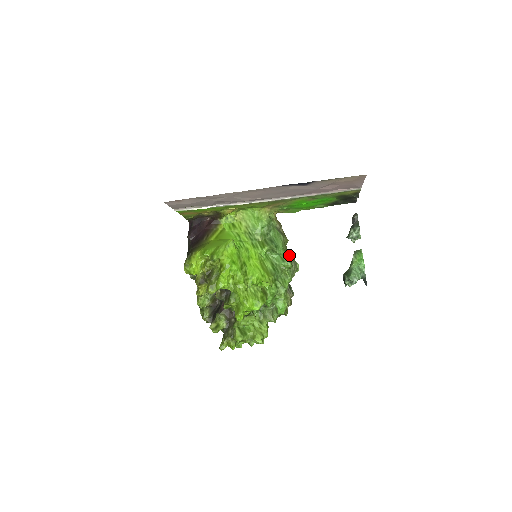
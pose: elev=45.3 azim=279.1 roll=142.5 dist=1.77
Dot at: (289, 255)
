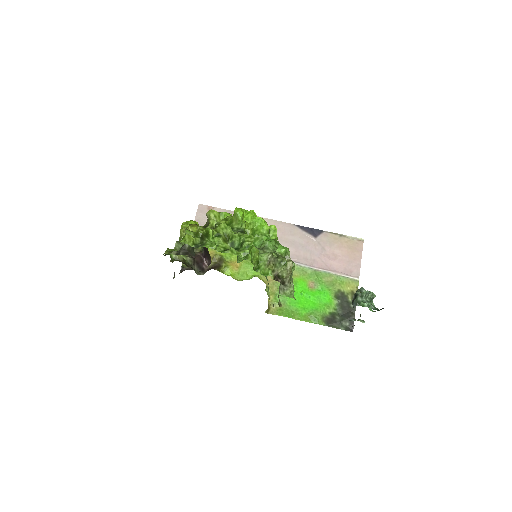
Dot at: occluded
